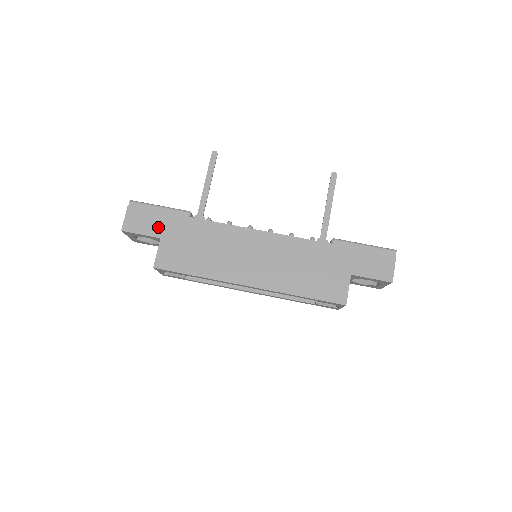
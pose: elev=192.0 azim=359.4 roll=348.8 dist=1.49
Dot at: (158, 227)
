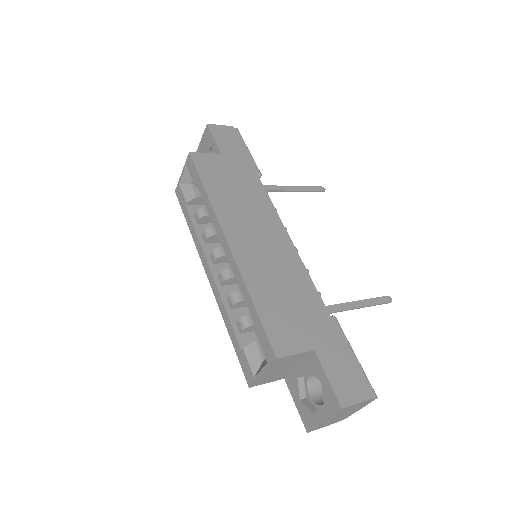
Dot at: (230, 150)
